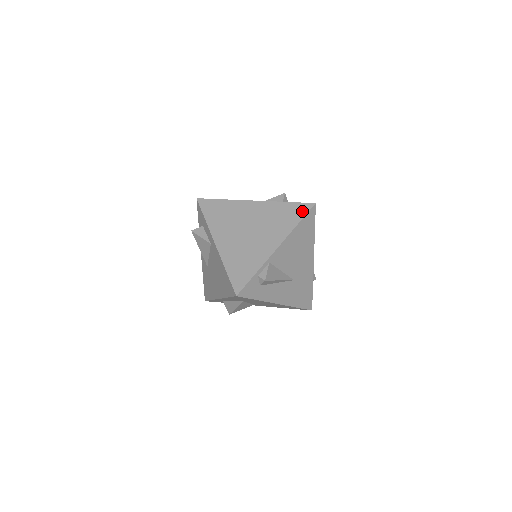
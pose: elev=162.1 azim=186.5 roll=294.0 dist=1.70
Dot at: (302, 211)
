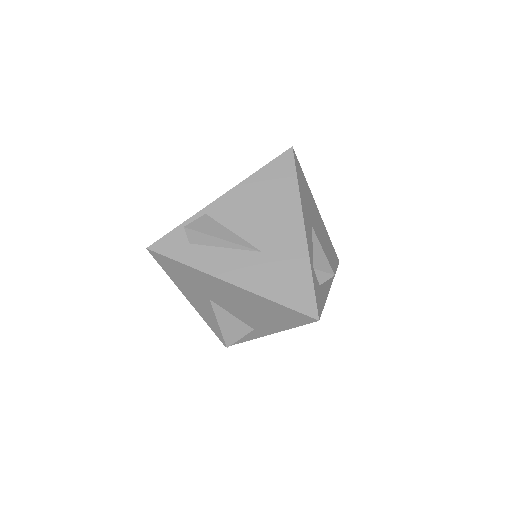
Dot at: occluded
